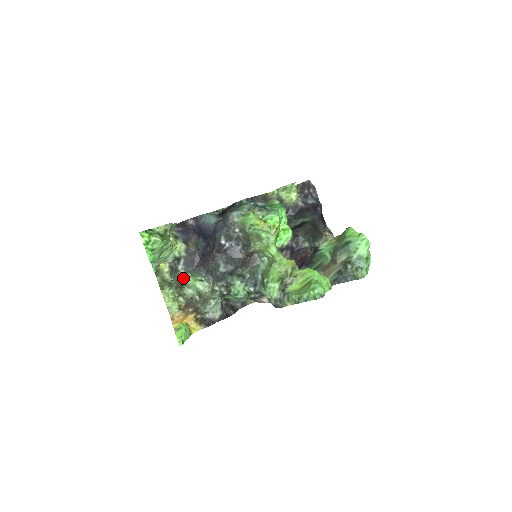
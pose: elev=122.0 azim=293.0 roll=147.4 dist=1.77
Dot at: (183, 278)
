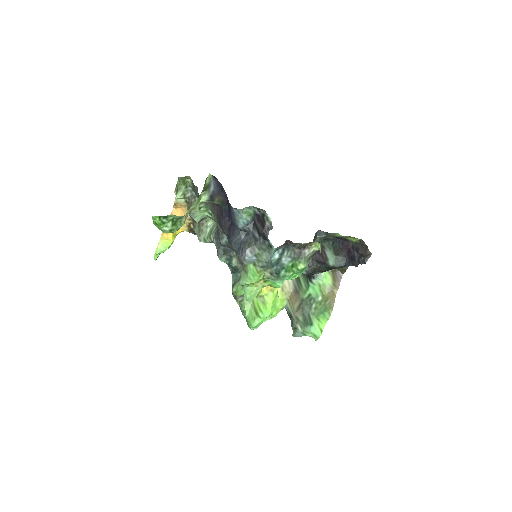
Dot at: occluded
